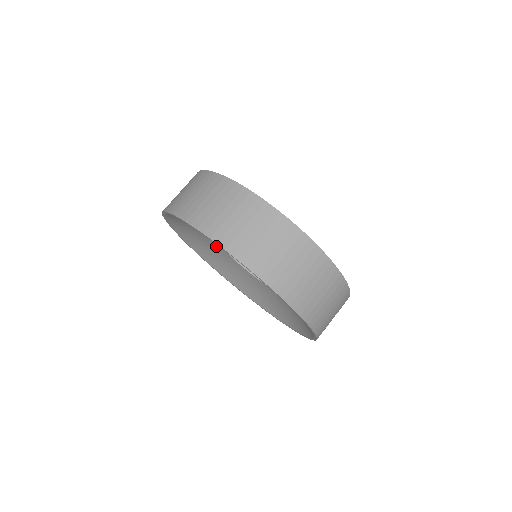
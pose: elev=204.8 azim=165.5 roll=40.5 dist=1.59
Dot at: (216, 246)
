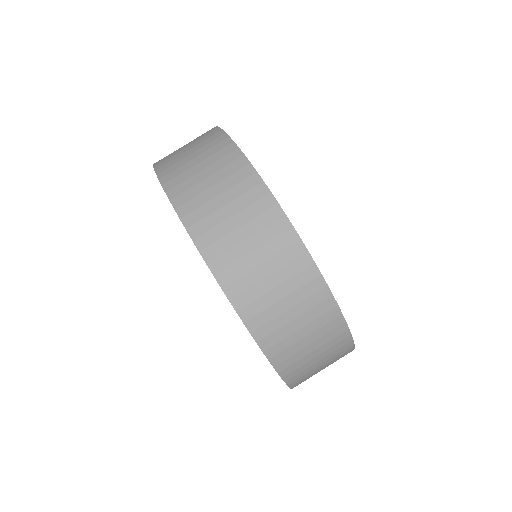
Dot at: occluded
